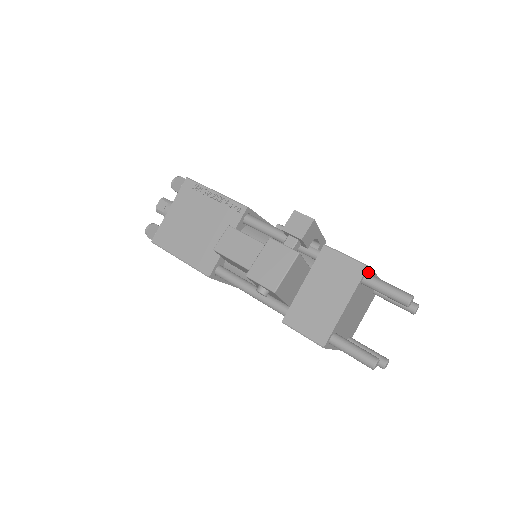
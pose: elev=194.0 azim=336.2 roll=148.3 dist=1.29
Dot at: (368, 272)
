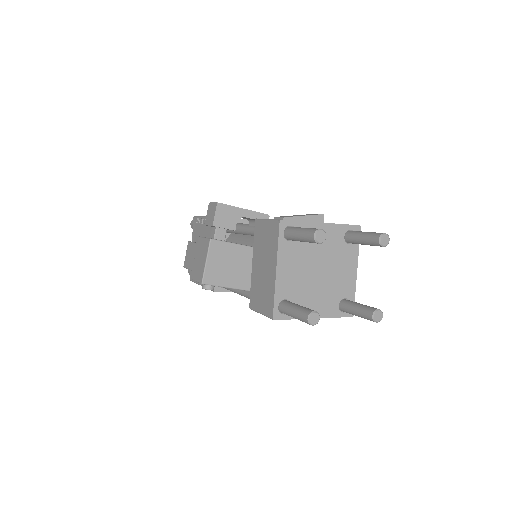
Dot at: (291, 226)
